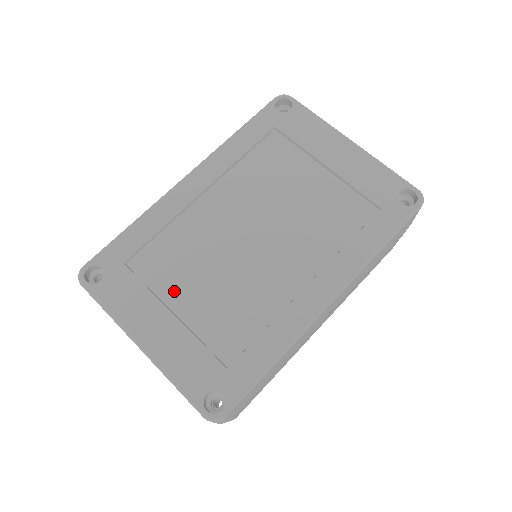
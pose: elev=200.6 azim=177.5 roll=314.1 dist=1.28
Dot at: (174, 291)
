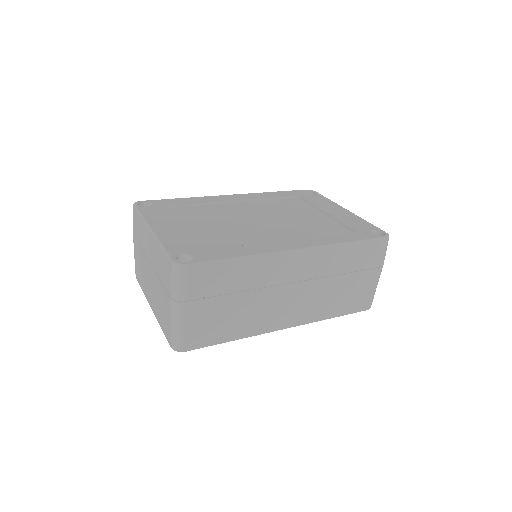
Dot at: (191, 222)
